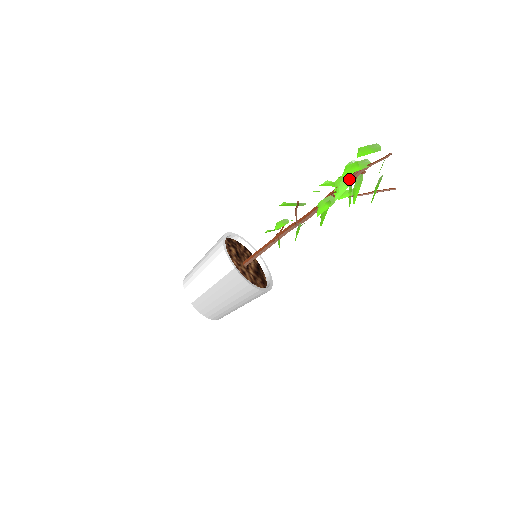
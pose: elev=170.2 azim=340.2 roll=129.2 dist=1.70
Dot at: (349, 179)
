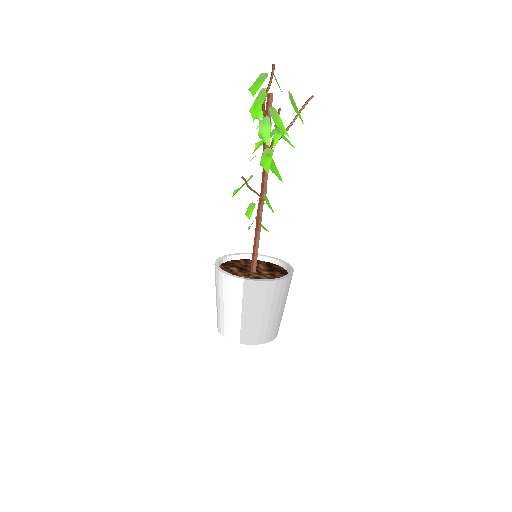
Dot at: (264, 120)
